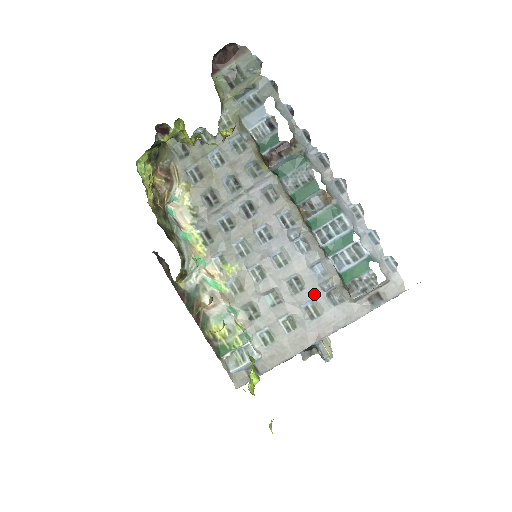
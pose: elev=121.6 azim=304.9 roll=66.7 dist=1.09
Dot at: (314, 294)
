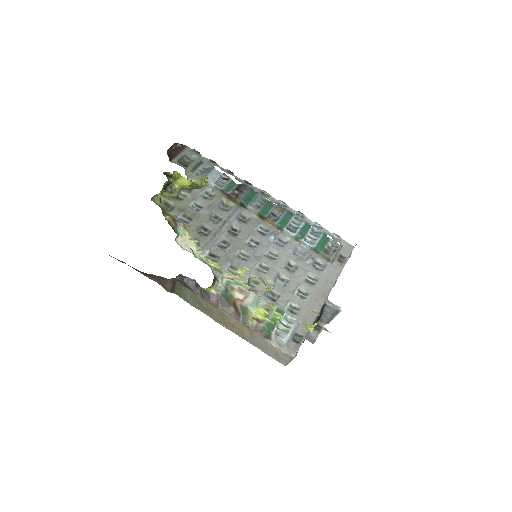
Dot at: (306, 268)
